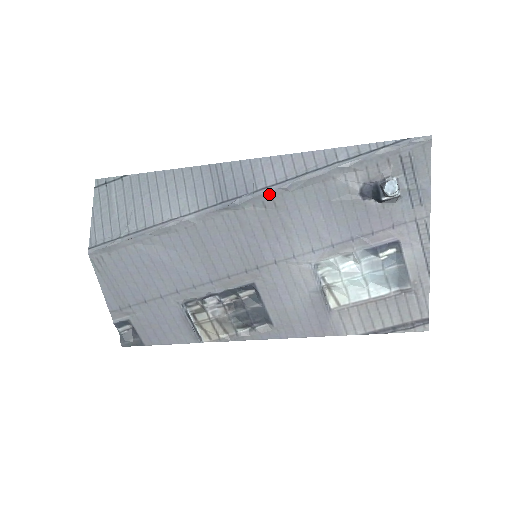
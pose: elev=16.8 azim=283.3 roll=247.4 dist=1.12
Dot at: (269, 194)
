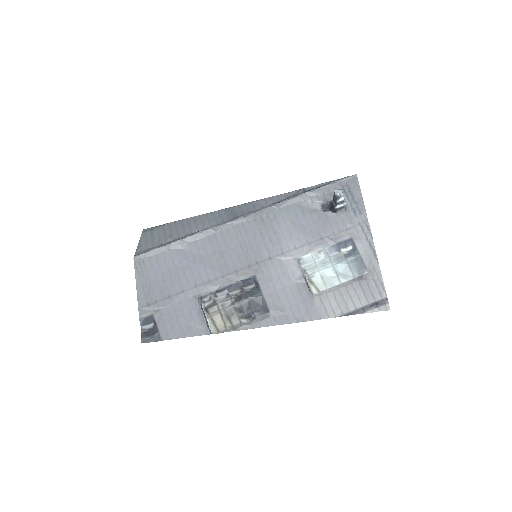
Dot at: (264, 211)
